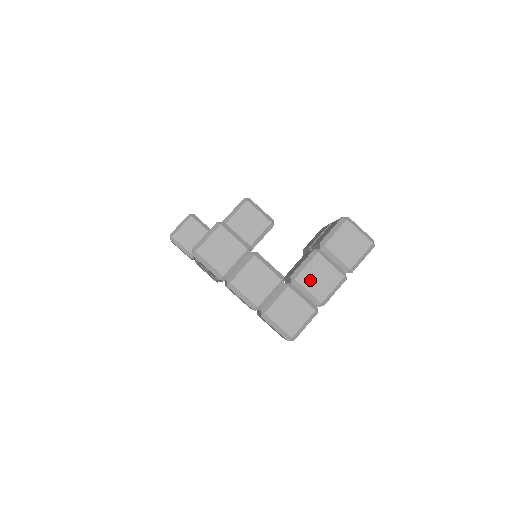
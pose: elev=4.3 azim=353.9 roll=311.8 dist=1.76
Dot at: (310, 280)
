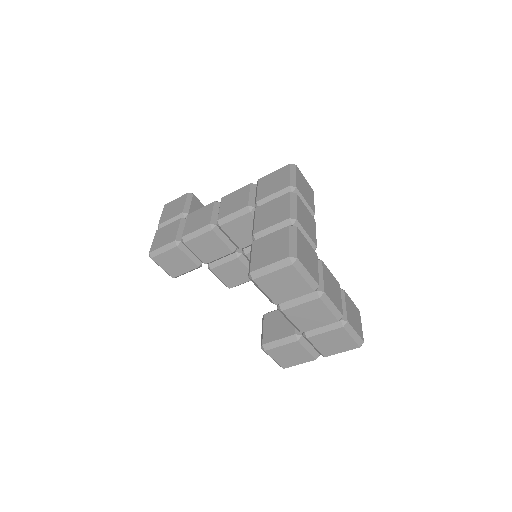
Dot at: (328, 277)
